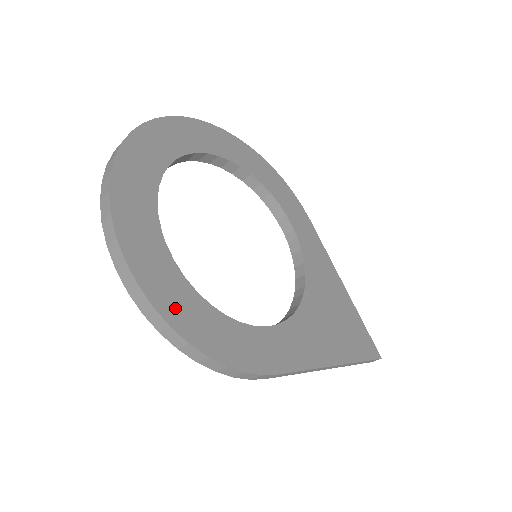
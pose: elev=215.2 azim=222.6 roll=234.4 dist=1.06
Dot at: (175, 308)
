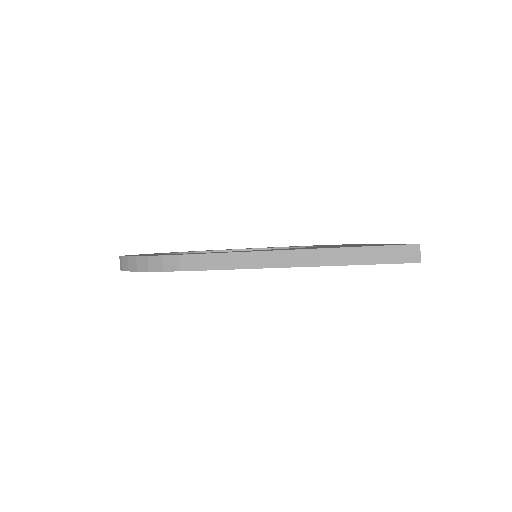
Dot at: occluded
